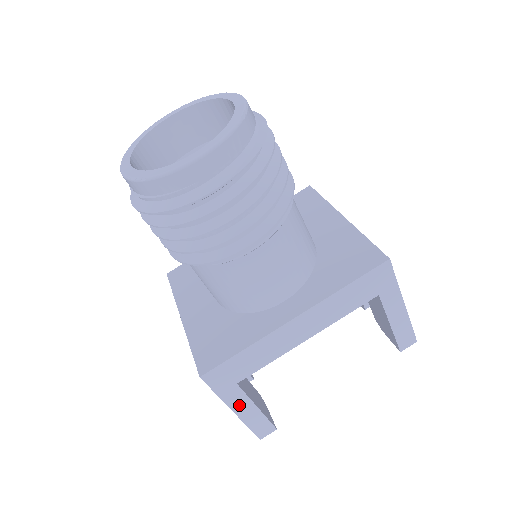
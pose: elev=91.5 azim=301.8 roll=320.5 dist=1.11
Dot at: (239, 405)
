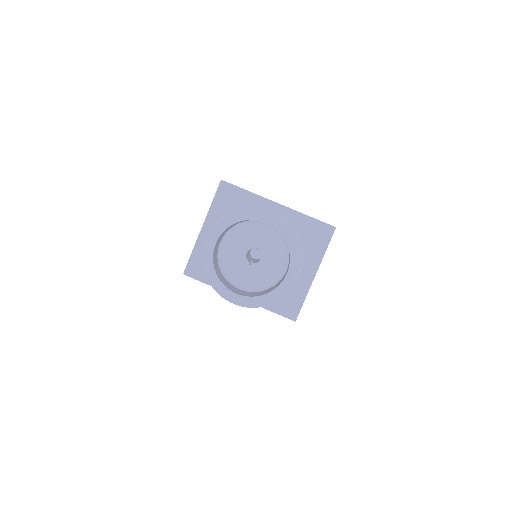
Dot at: occluded
